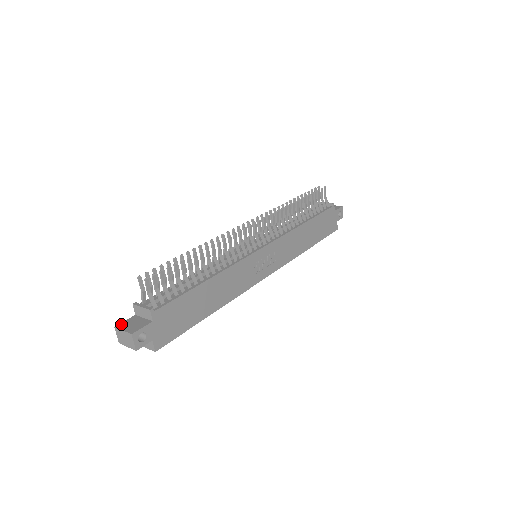
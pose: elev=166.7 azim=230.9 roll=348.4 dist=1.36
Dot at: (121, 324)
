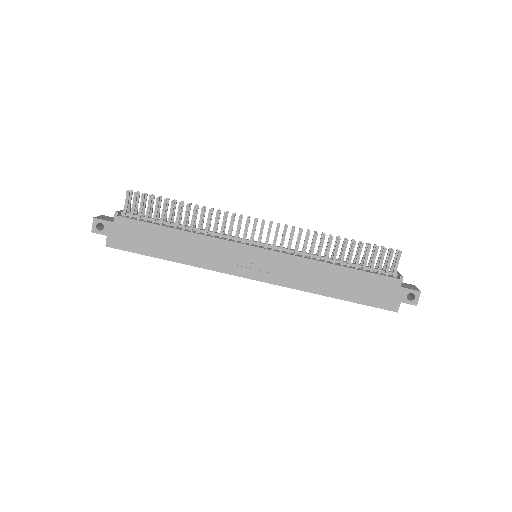
Dot at: (106, 216)
